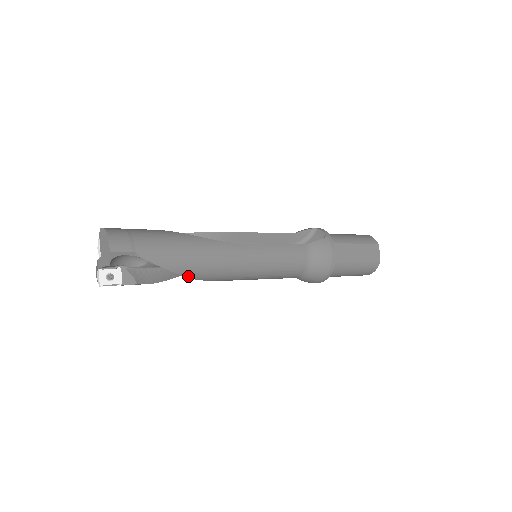
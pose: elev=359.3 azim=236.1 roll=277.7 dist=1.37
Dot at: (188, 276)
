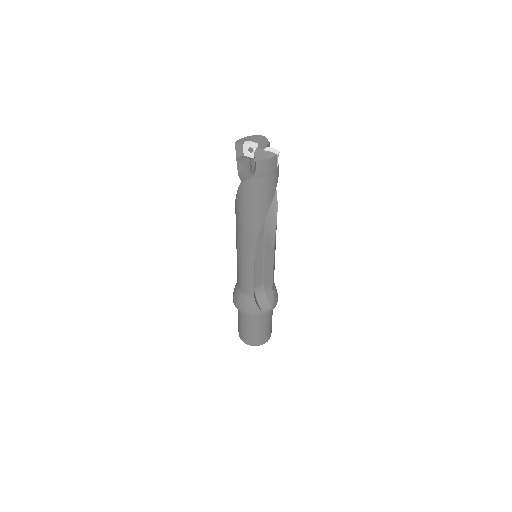
Dot at: occluded
